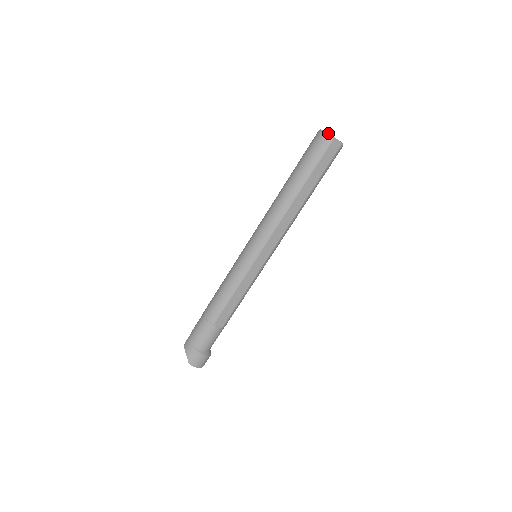
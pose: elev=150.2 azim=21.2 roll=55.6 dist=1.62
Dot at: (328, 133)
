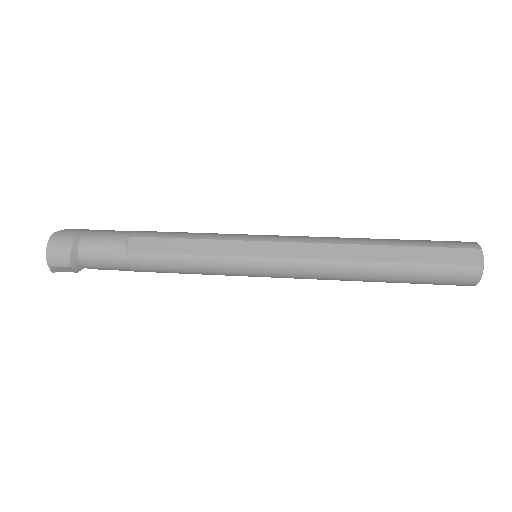
Dot at: occluded
